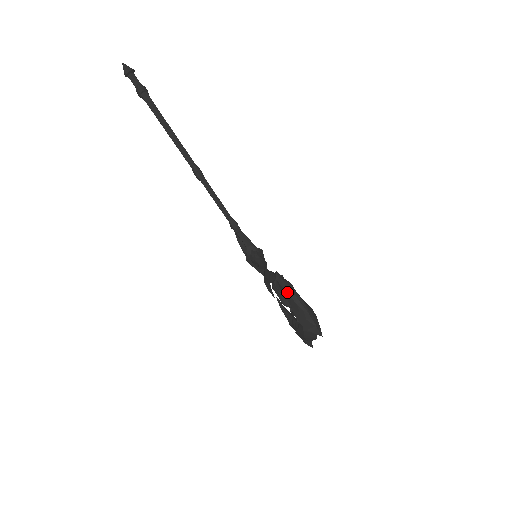
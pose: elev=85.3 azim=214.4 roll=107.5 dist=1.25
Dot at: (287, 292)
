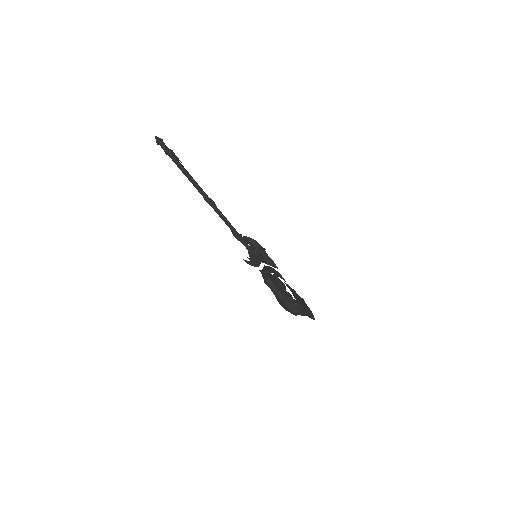
Dot at: (267, 285)
